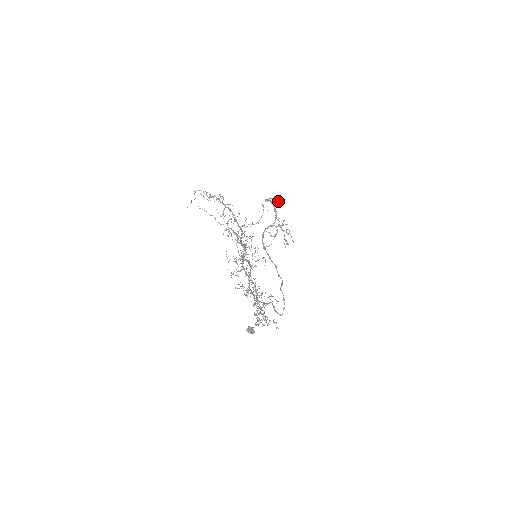
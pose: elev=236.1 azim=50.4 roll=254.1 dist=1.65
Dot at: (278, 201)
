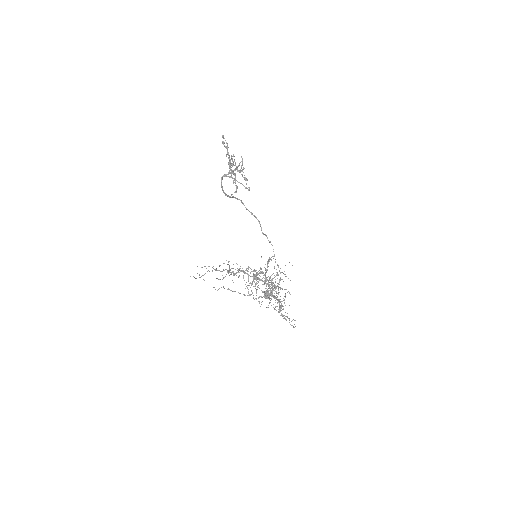
Dot at: (231, 157)
